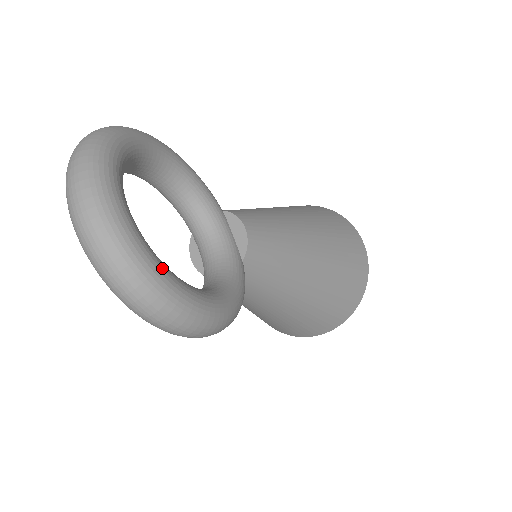
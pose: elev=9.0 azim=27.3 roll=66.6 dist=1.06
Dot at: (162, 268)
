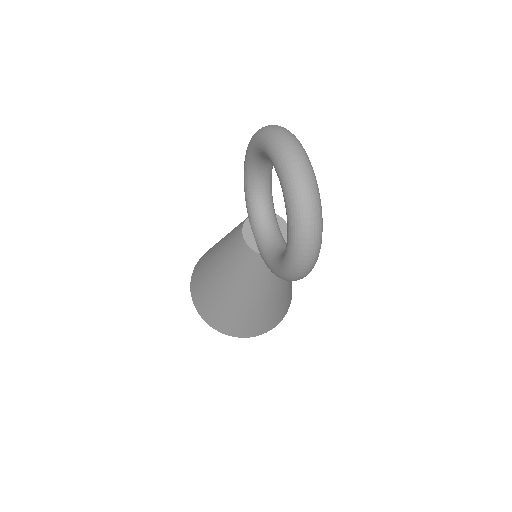
Dot at: occluded
